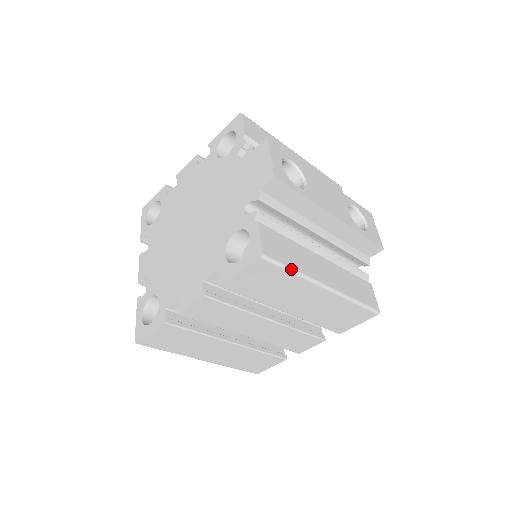
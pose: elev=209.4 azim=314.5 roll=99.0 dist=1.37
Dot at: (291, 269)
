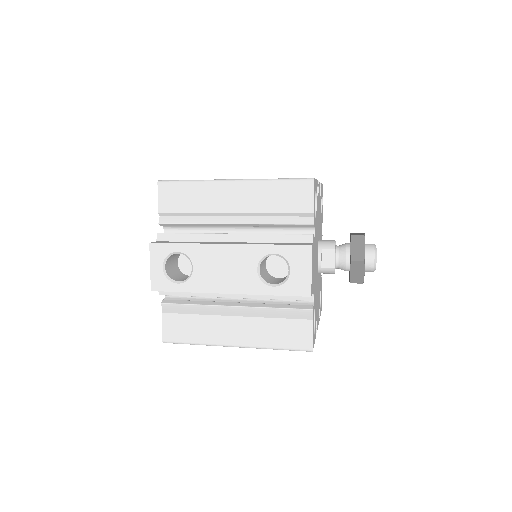
Dot at: (191, 344)
